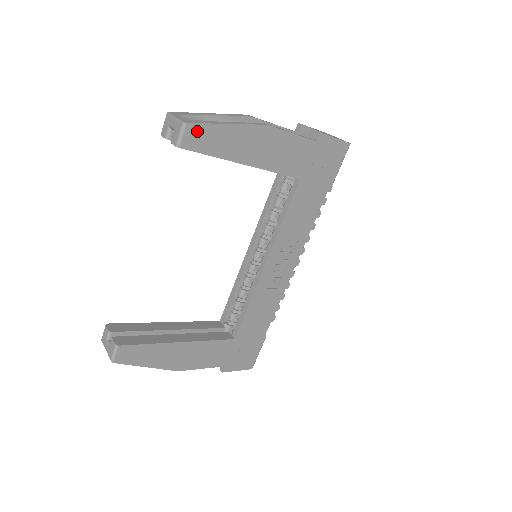
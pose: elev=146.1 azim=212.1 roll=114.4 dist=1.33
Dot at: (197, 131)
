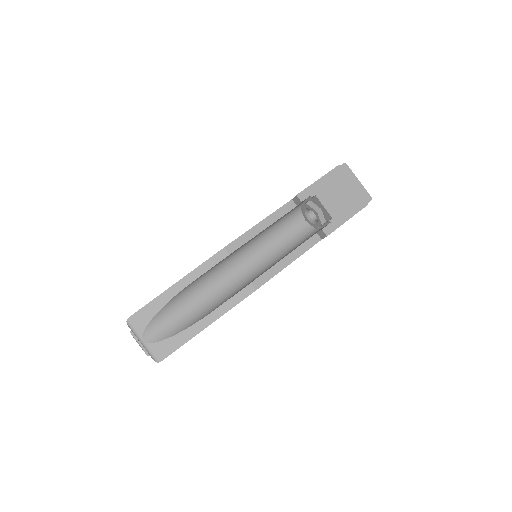
Dot at: (173, 351)
